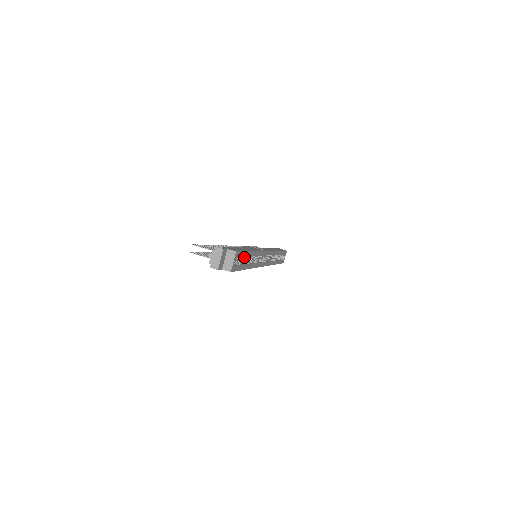
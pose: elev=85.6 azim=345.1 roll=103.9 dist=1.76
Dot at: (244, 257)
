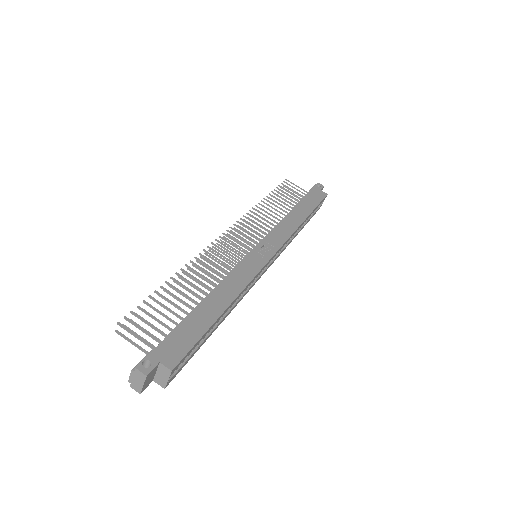
Dot at: occluded
